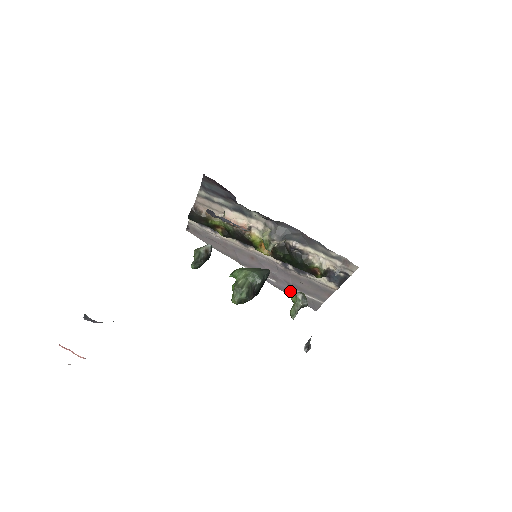
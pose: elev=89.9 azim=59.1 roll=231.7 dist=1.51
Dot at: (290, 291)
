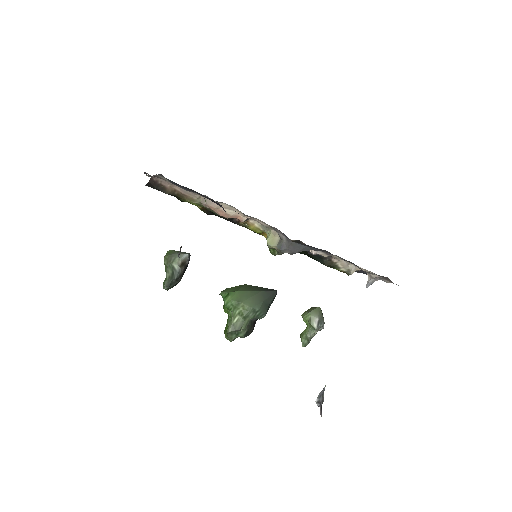
Dot at: occluded
